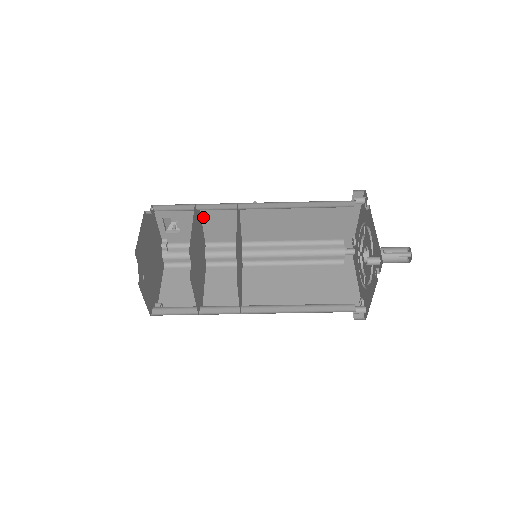
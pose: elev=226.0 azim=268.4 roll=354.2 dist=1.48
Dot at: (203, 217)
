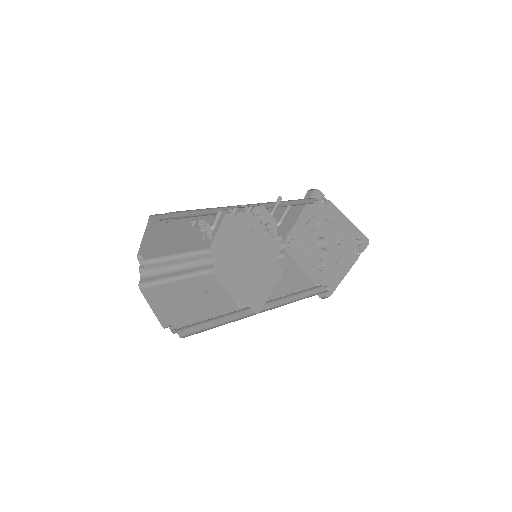
Dot at: occluded
